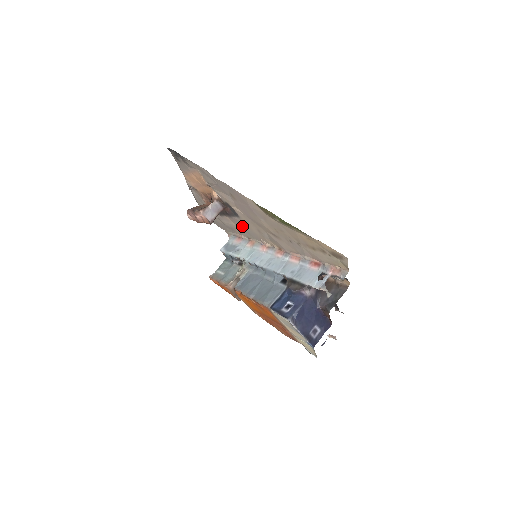
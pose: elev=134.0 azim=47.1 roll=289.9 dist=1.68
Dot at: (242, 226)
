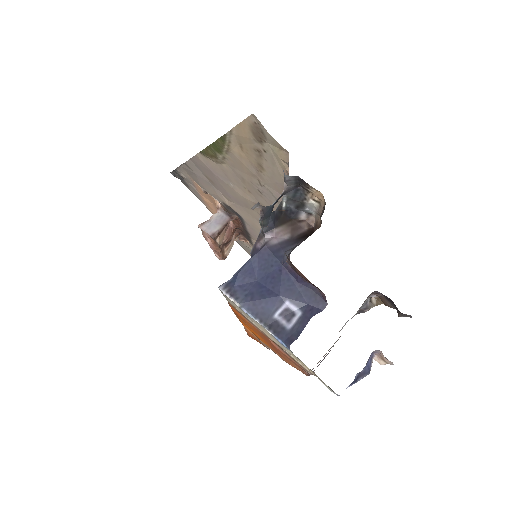
Dot at: occluded
